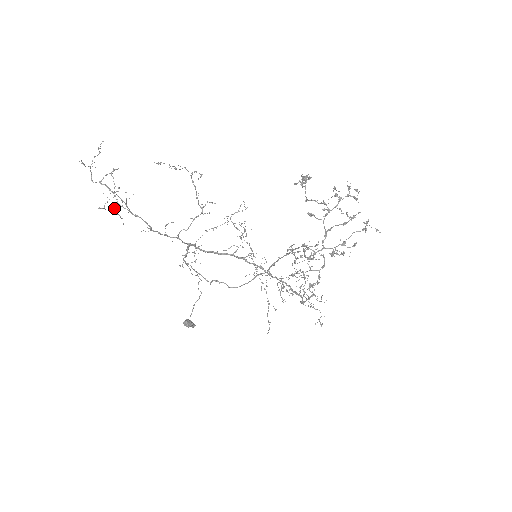
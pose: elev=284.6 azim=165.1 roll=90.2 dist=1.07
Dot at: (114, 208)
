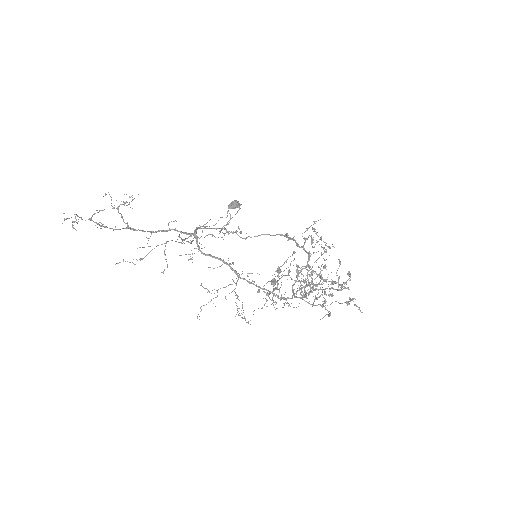
Dot at: occluded
